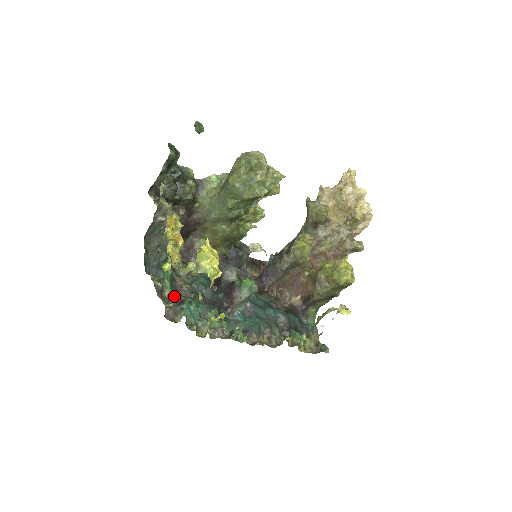
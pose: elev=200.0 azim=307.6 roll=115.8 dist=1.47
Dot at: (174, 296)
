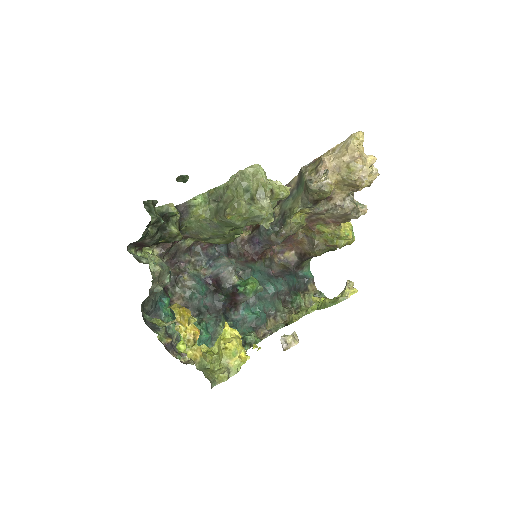
Dot at: occluded
